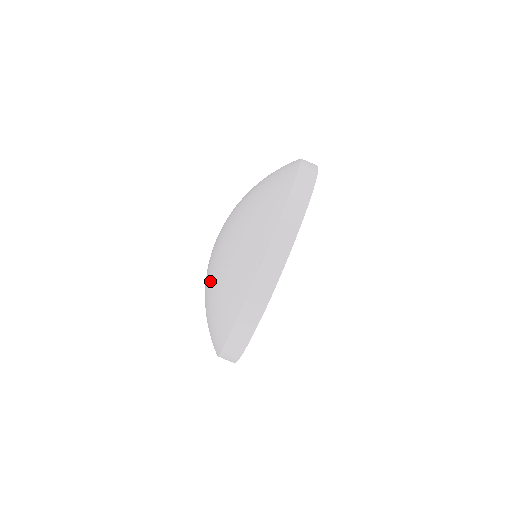
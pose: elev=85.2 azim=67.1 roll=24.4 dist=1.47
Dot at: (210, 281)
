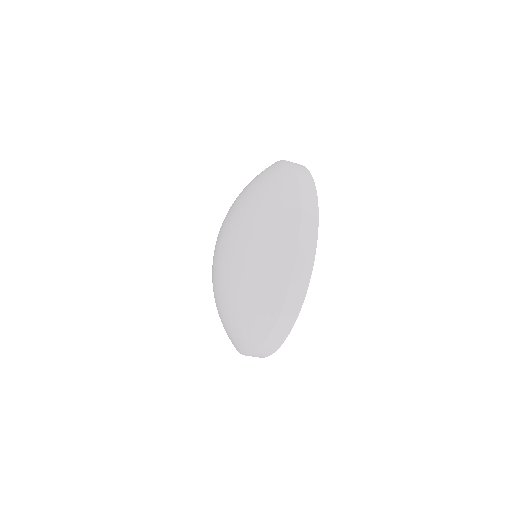
Dot at: occluded
